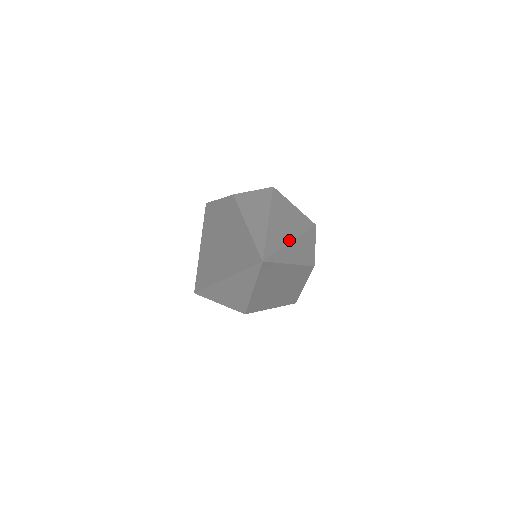
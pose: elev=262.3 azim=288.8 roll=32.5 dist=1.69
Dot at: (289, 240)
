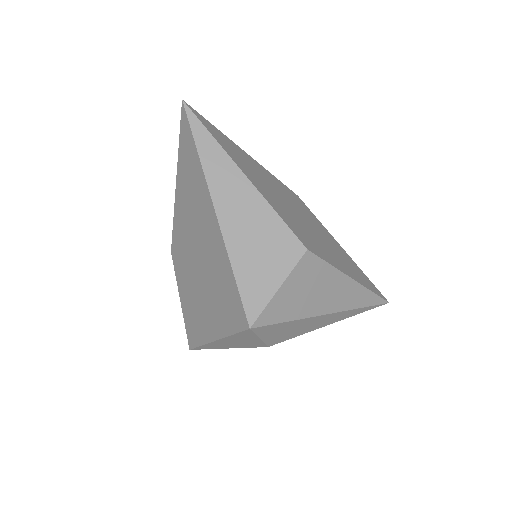
Dot at: occluded
